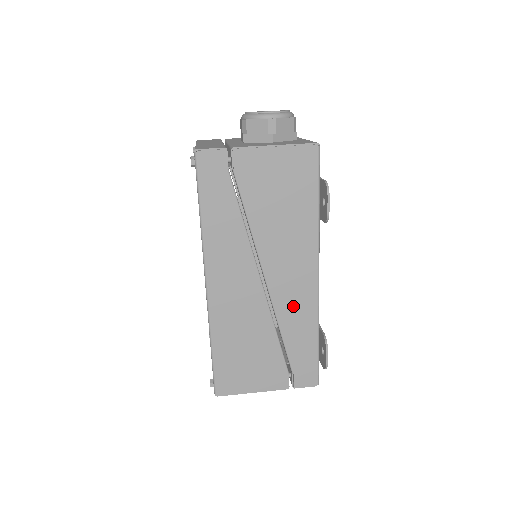
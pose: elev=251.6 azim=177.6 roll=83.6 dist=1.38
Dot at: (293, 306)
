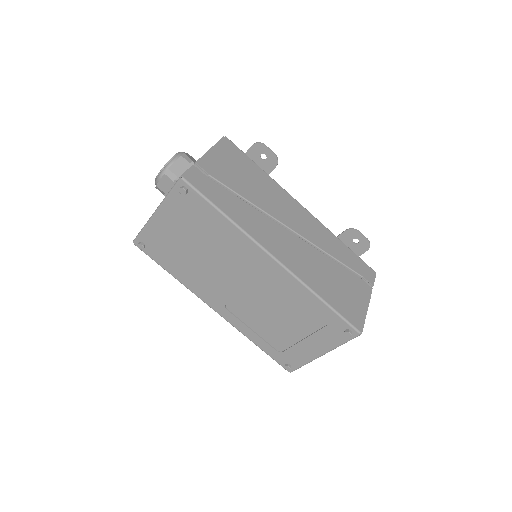
Dot at: (316, 234)
